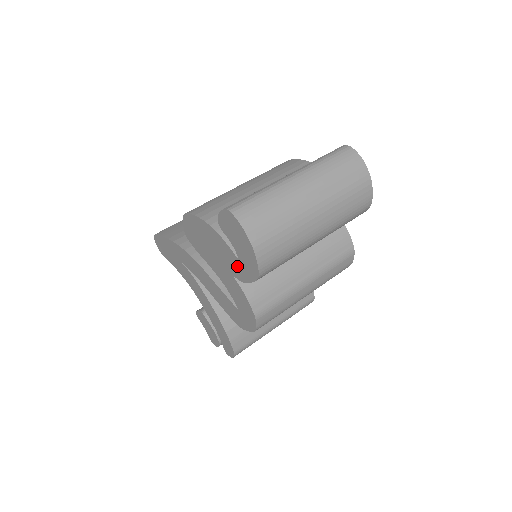
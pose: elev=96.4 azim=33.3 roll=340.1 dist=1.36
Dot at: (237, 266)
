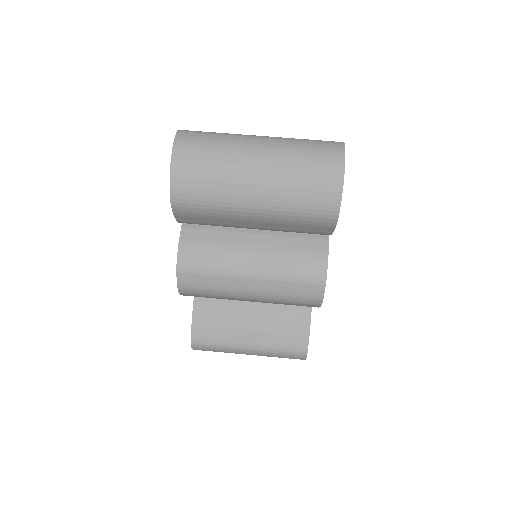
Dot at: occluded
